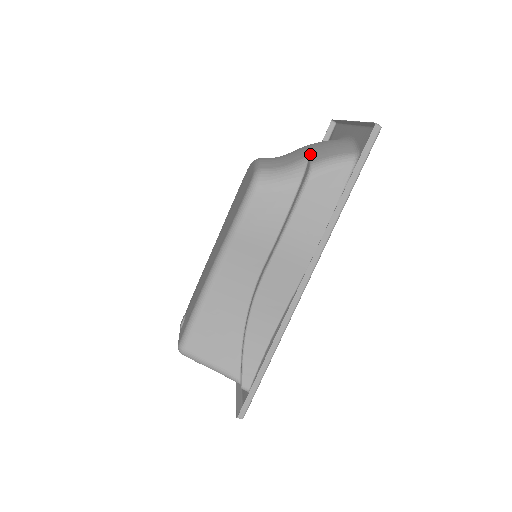
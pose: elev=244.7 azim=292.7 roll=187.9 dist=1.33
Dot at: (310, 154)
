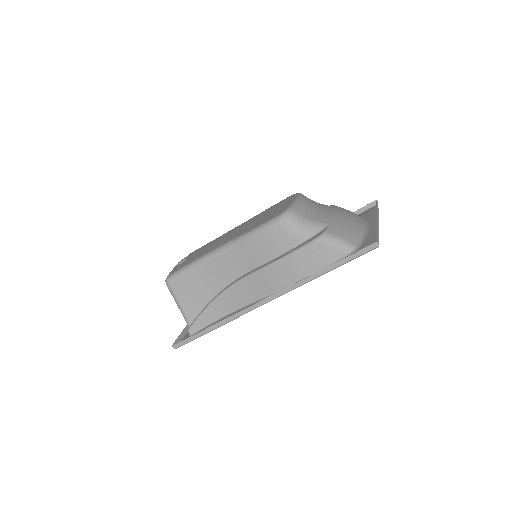
Dot at: (331, 224)
